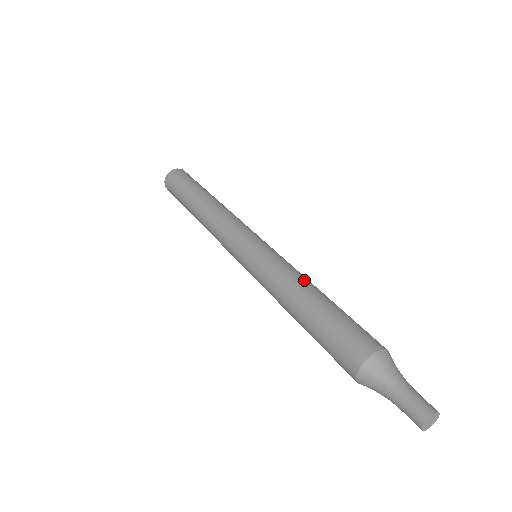
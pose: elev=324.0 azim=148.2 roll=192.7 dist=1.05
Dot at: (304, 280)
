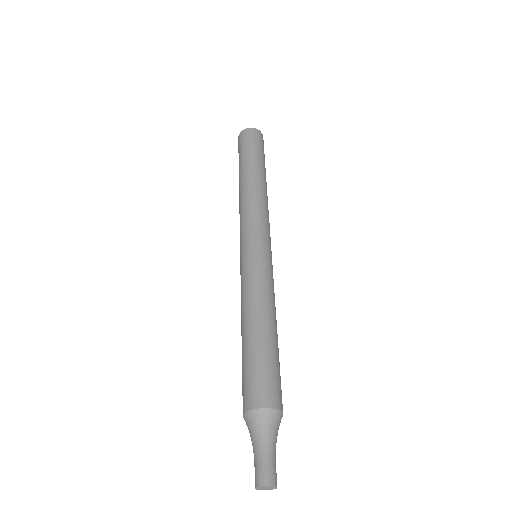
Dot at: (252, 307)
